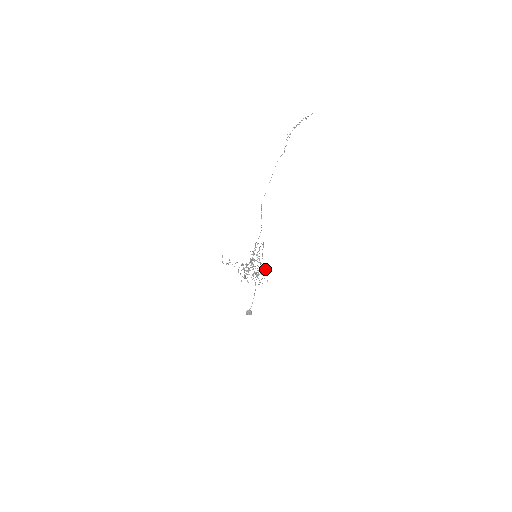
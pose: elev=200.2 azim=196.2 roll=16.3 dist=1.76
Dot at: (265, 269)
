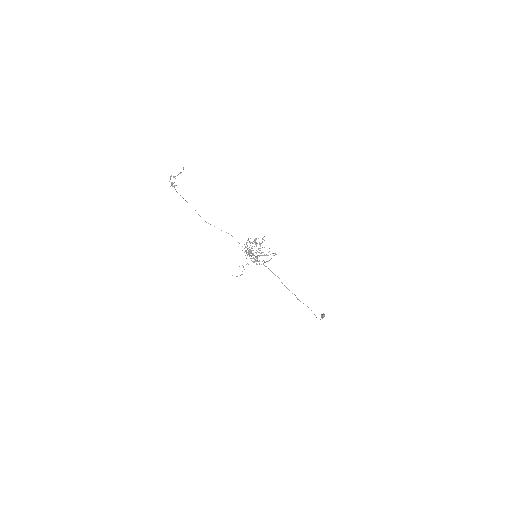
Dot at: occluded
